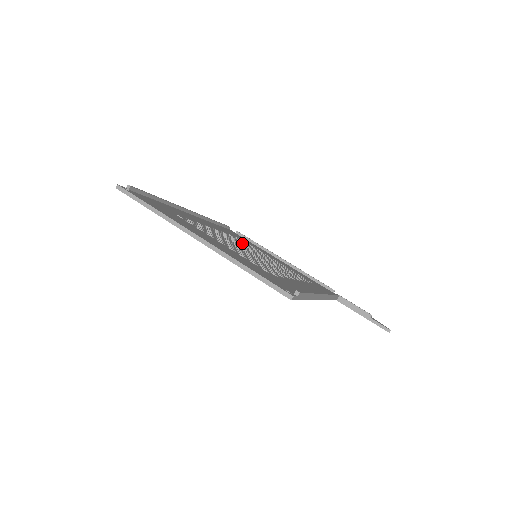
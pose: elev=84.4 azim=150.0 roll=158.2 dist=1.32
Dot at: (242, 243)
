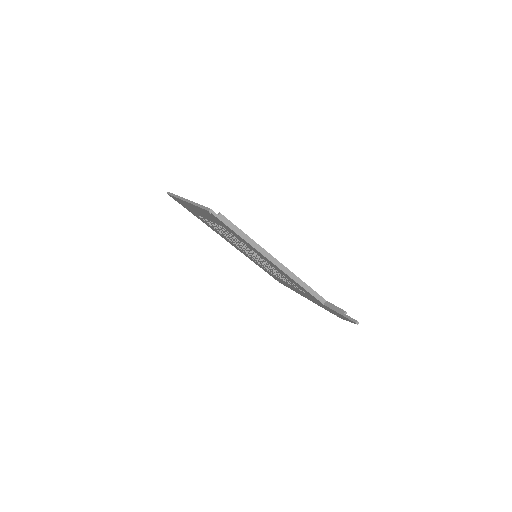
Dot at: occluded
